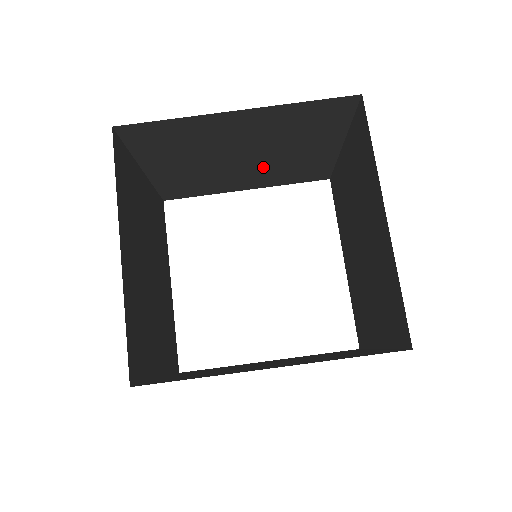
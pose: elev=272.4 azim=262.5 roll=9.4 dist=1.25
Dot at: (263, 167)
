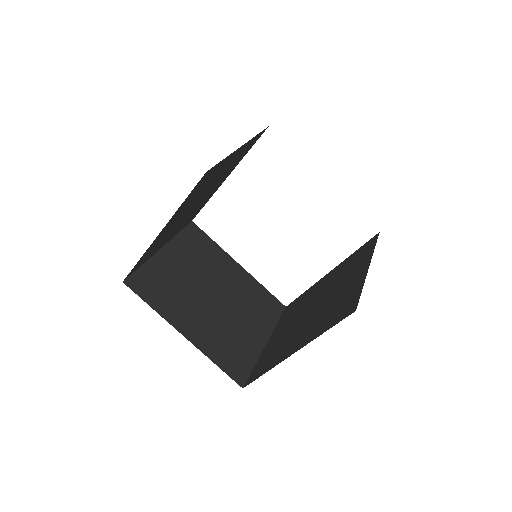
Dot at: occluded
